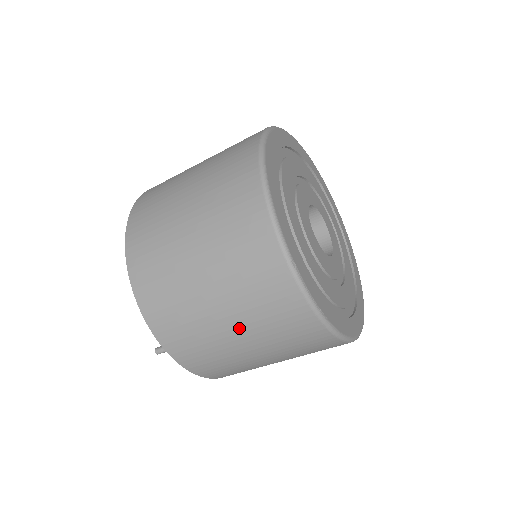
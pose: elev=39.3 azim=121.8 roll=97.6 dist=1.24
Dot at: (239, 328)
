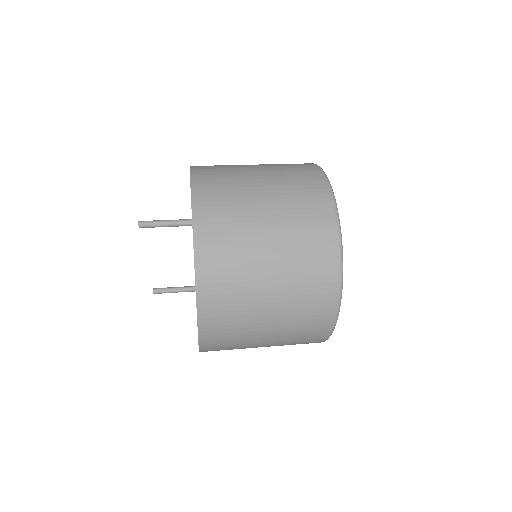
Dot at: occluded
